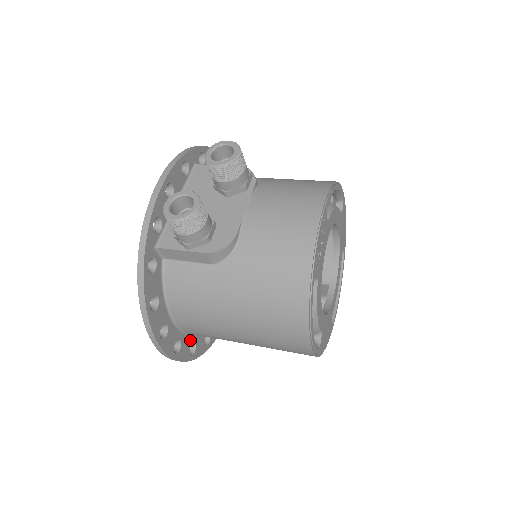
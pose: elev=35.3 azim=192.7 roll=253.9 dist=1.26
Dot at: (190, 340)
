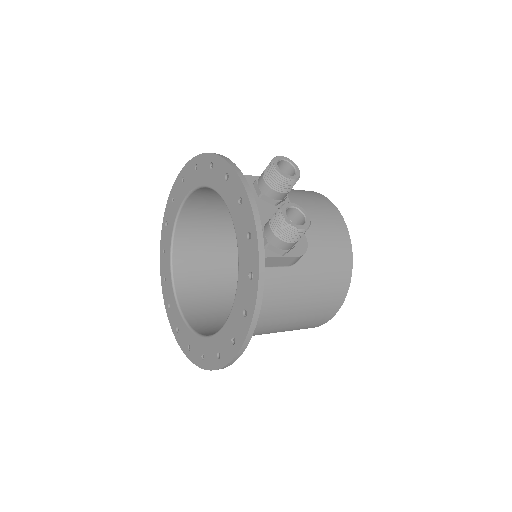
Dot at: occluded
